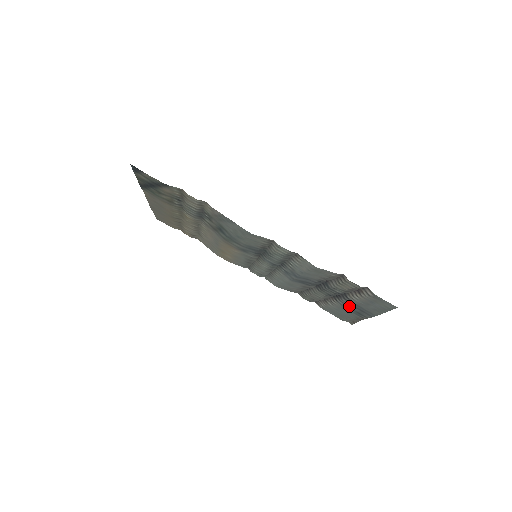
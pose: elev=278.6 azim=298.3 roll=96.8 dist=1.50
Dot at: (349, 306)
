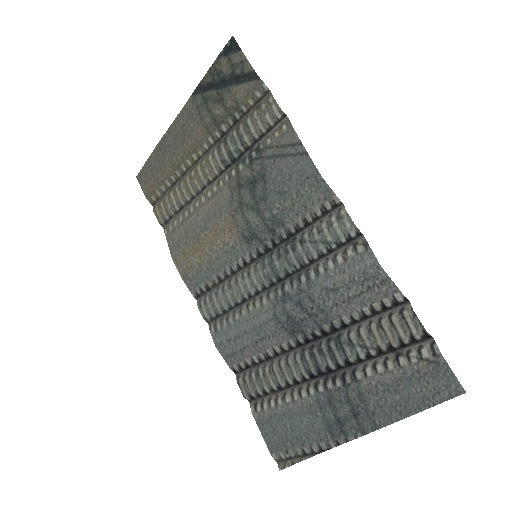
Dot at: (336, 400)
